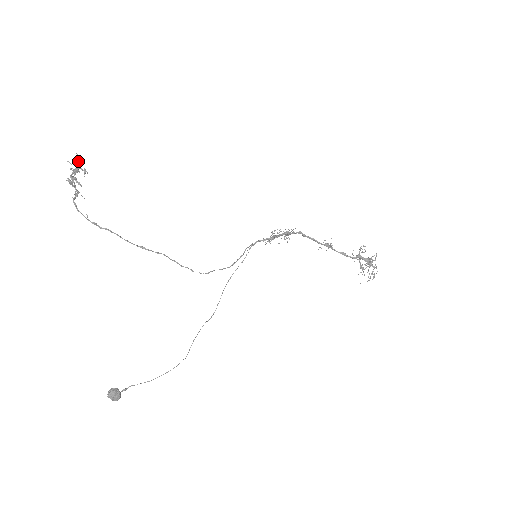
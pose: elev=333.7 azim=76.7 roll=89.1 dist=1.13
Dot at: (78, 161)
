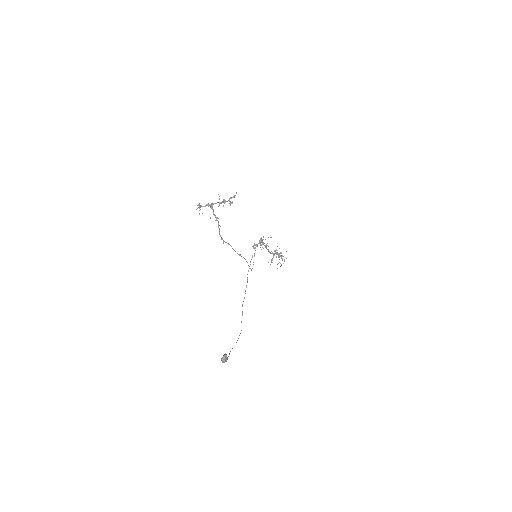
Dot at: (234, 197)
